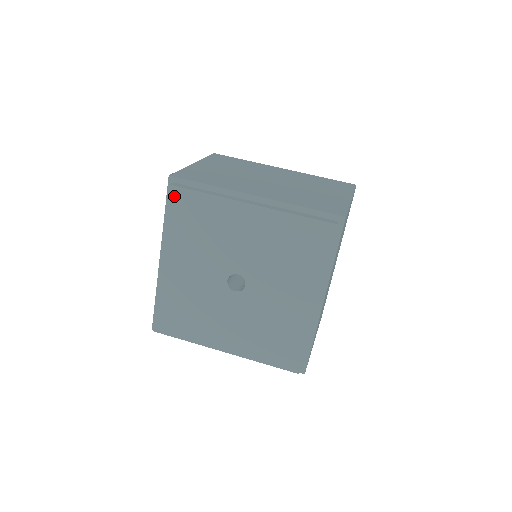
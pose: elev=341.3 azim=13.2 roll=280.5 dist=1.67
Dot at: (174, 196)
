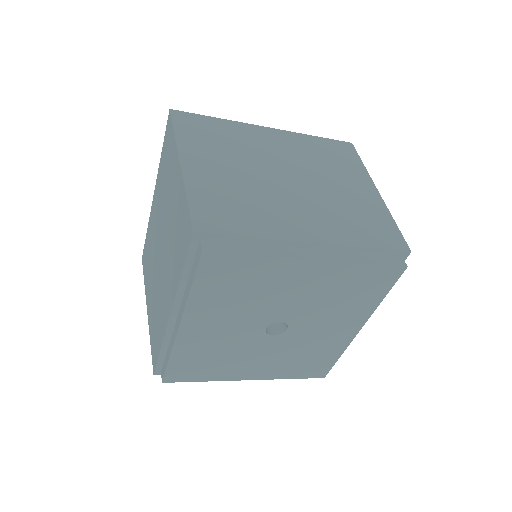
Dot at: (208, 262)
